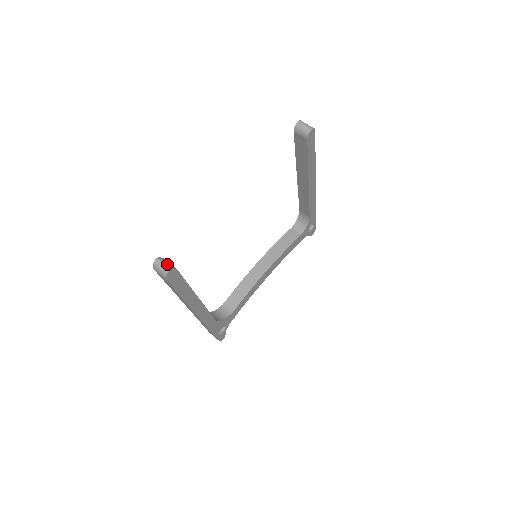
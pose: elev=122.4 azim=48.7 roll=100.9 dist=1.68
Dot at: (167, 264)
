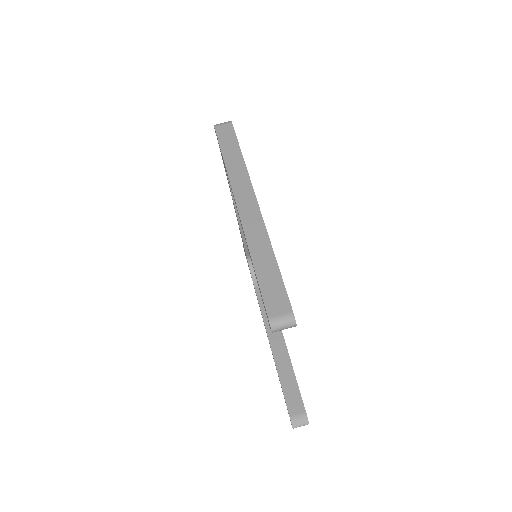
Dot at: (302, 423)
